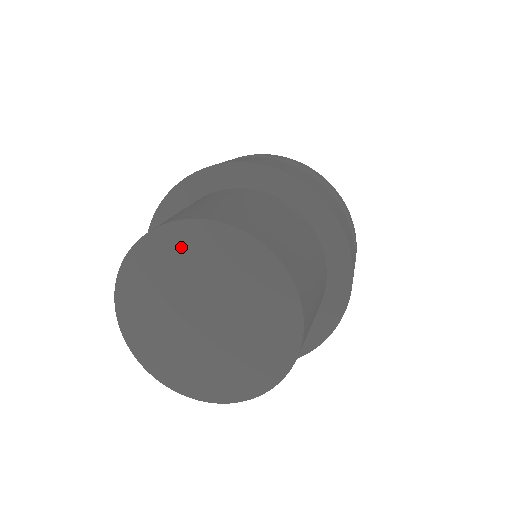
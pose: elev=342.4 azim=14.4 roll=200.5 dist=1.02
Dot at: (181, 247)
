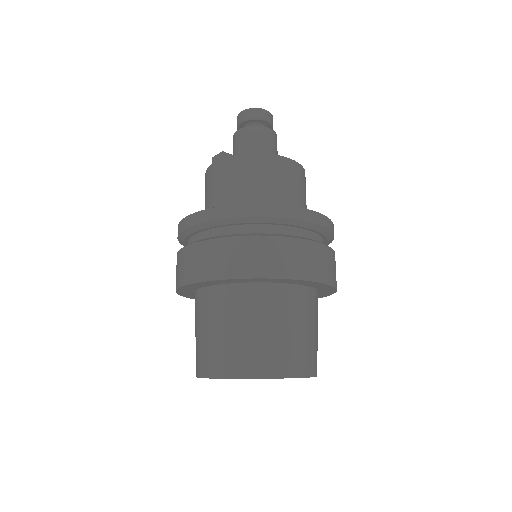
Dot at: occluded
